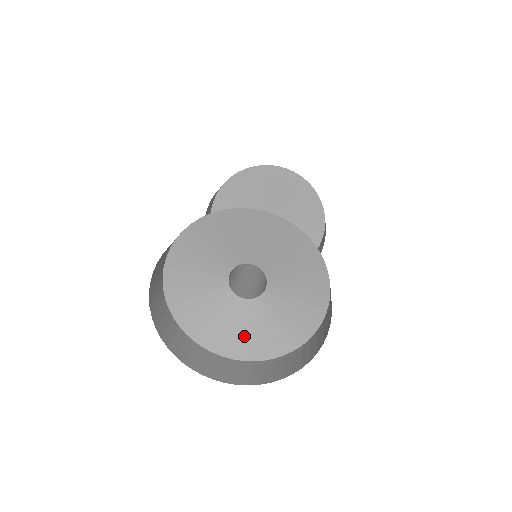
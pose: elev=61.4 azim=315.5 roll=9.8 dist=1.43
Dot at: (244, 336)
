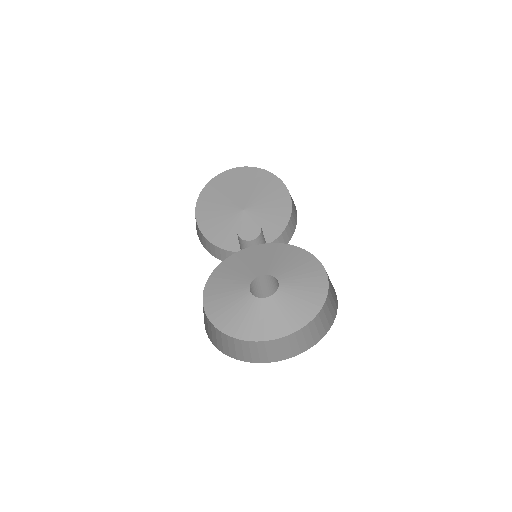
Dot at: (242, 321)
